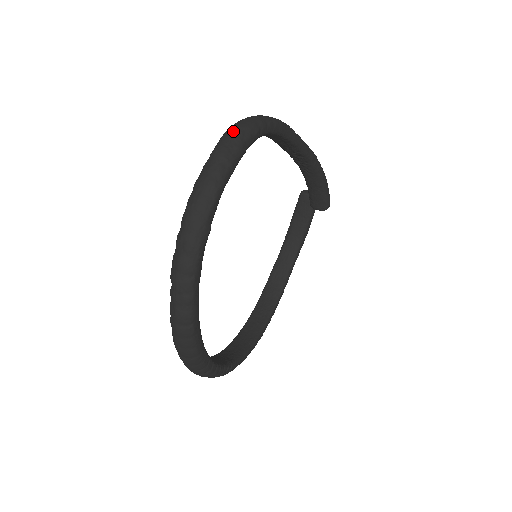
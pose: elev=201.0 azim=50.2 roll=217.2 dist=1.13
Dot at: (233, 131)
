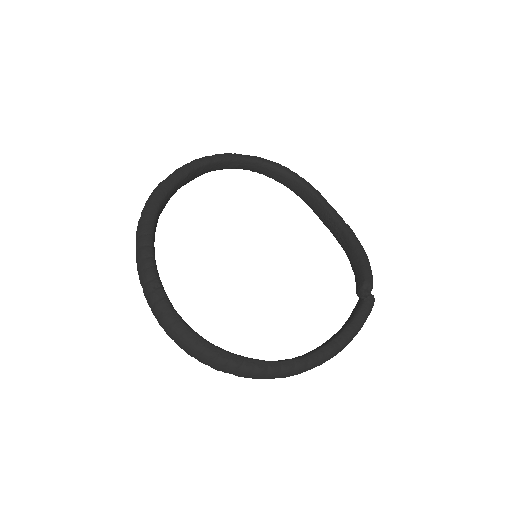
Dot at: occluded
